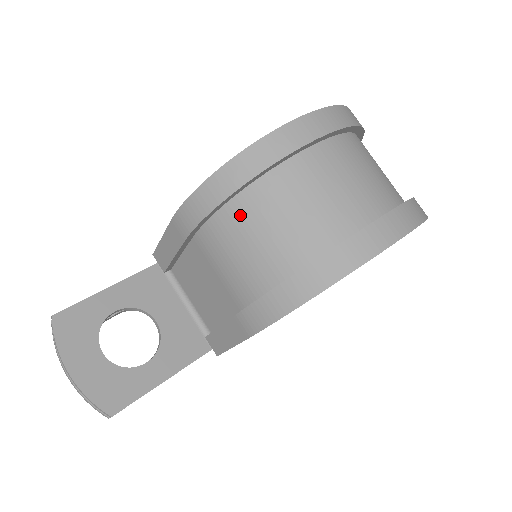
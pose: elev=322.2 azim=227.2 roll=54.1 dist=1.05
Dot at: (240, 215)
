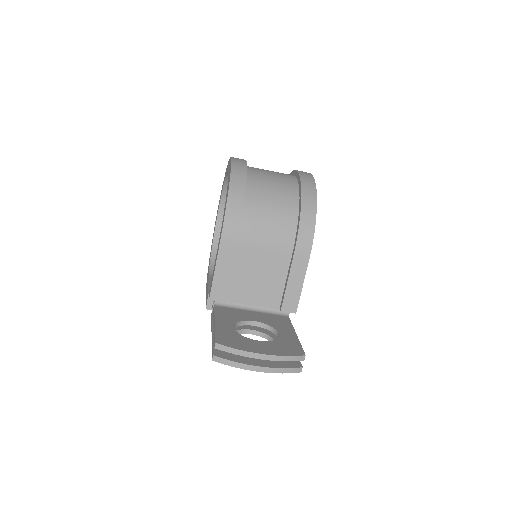
Dot at: (254, 204)
